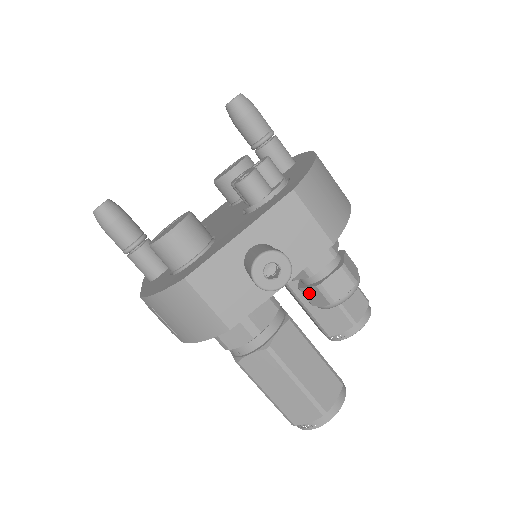
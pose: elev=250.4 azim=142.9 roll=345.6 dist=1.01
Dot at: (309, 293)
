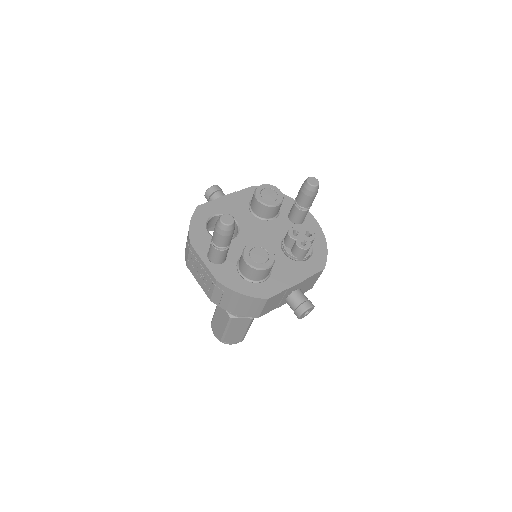
Dot at: occluded
